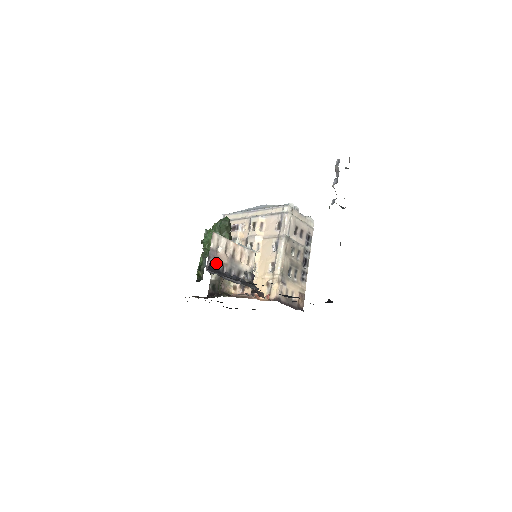
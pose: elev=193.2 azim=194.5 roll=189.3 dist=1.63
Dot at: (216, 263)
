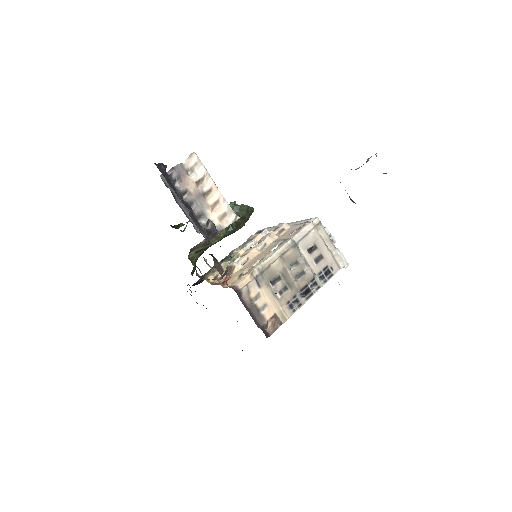
Dot at: (178, 181)
